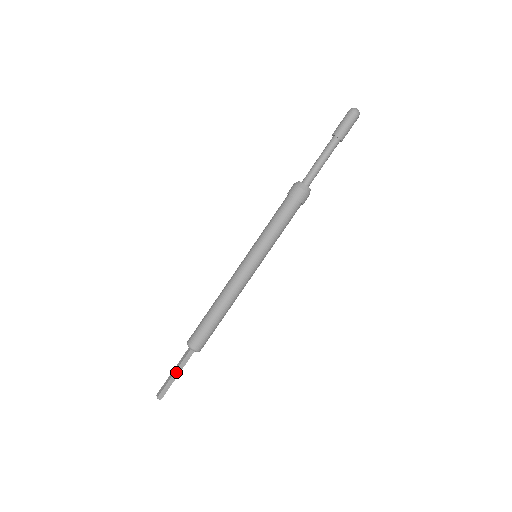
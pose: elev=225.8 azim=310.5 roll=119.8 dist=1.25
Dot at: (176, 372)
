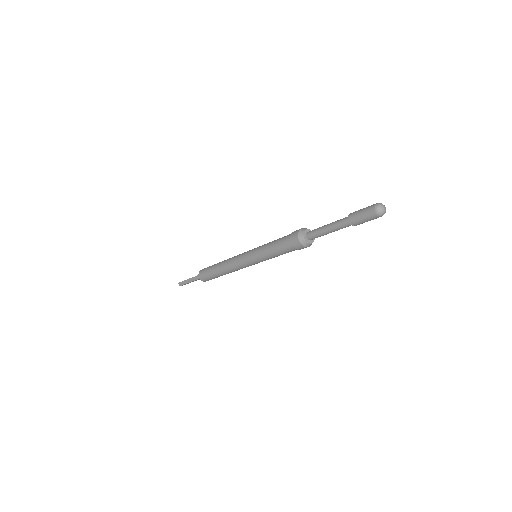
Dot at: occluded
